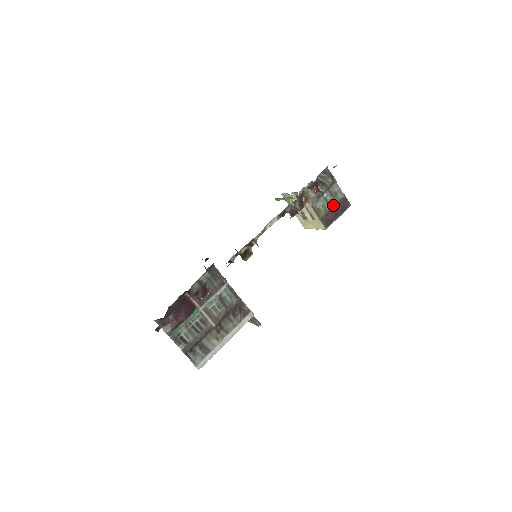
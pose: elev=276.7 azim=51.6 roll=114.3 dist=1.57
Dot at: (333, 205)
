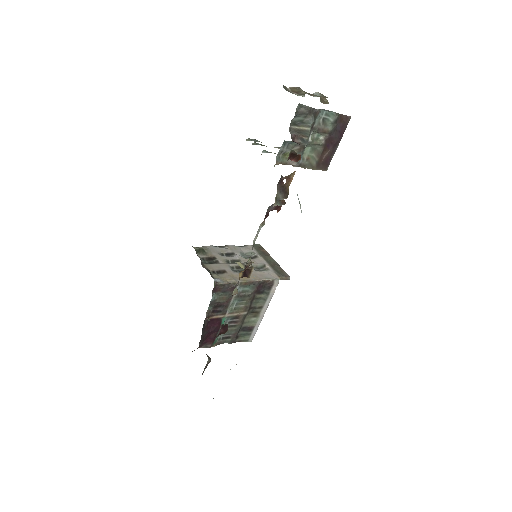
Dot at: (326, 139)
